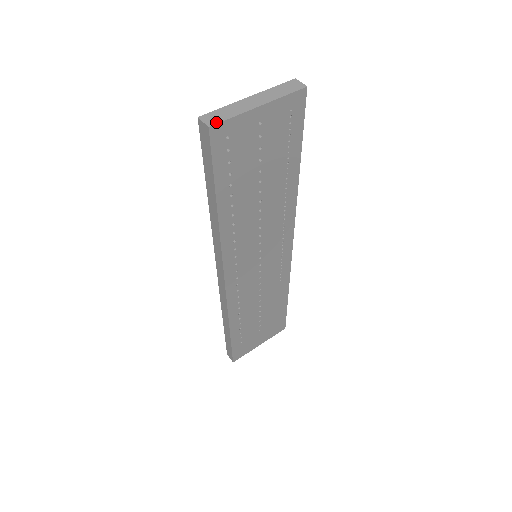
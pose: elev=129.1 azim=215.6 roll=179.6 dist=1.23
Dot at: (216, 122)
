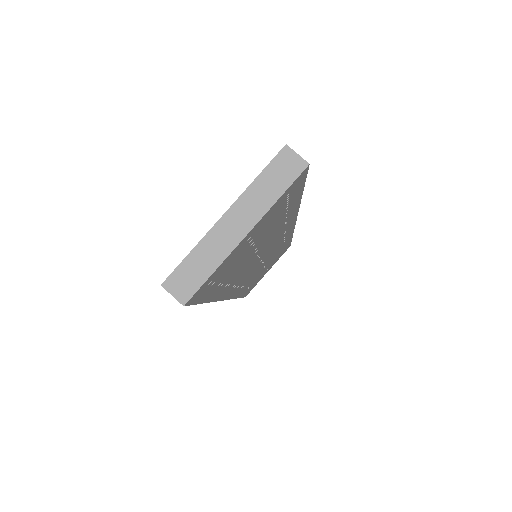
Dot at: (191, 292)
